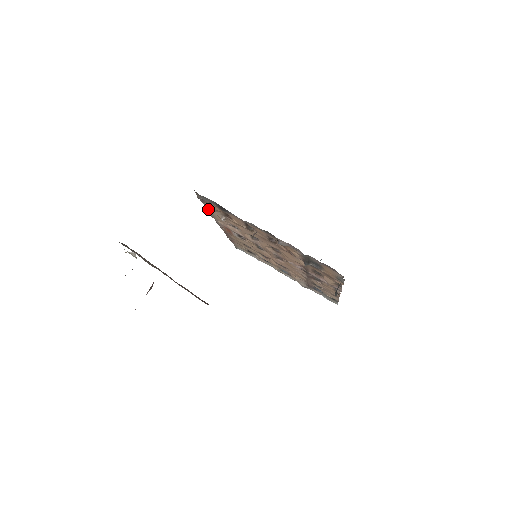
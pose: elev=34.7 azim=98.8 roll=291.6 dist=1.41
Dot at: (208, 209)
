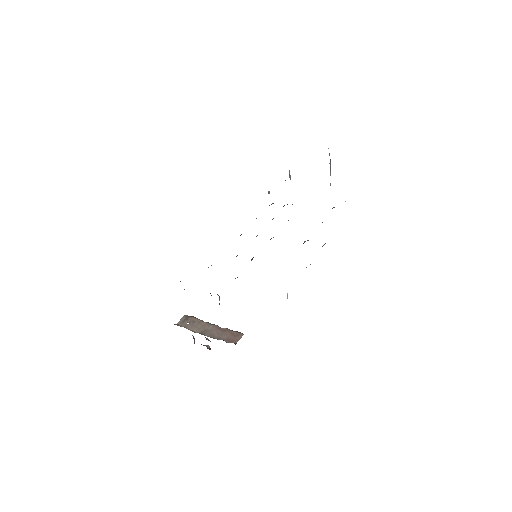
Dot at: occluded
